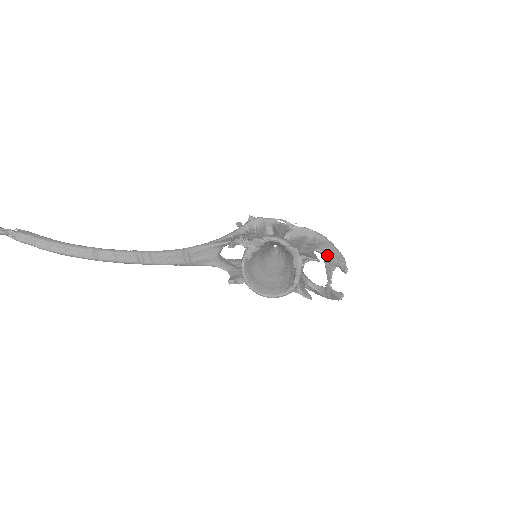
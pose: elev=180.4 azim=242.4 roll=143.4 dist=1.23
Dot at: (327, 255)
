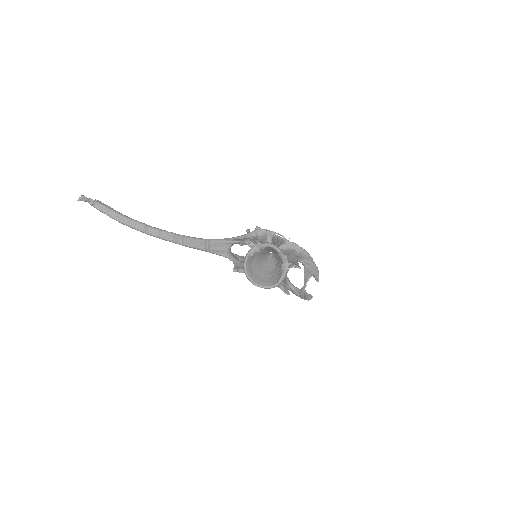
Dot at: (307, 266)
